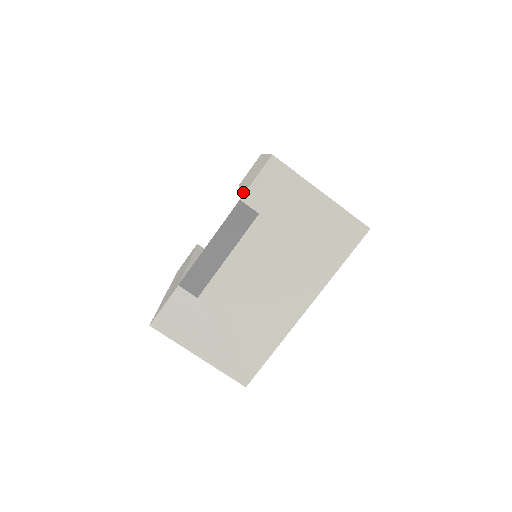
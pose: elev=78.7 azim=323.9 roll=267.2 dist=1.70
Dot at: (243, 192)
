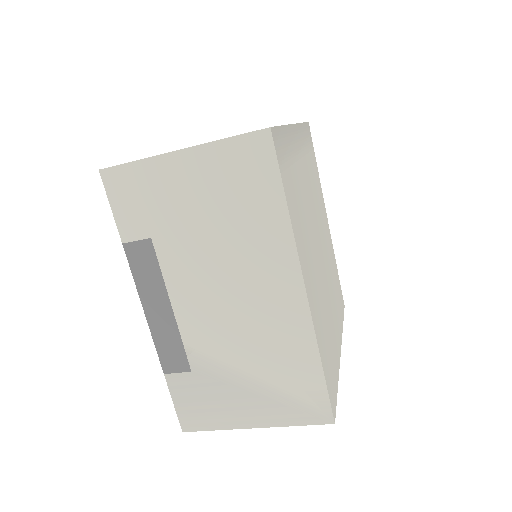
Dot at: occluded
